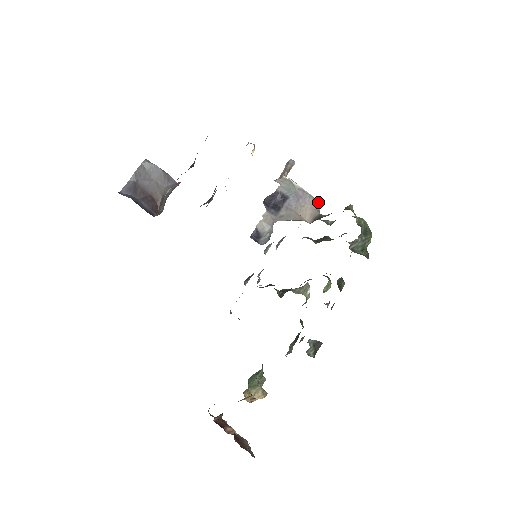
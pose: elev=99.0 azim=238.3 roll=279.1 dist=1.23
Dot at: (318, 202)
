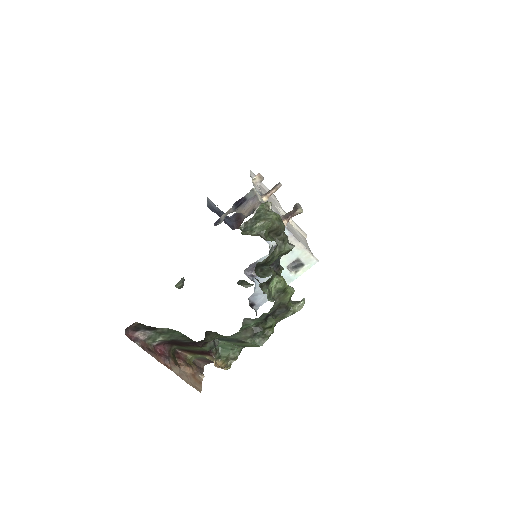
Dot at: (259, 203)
